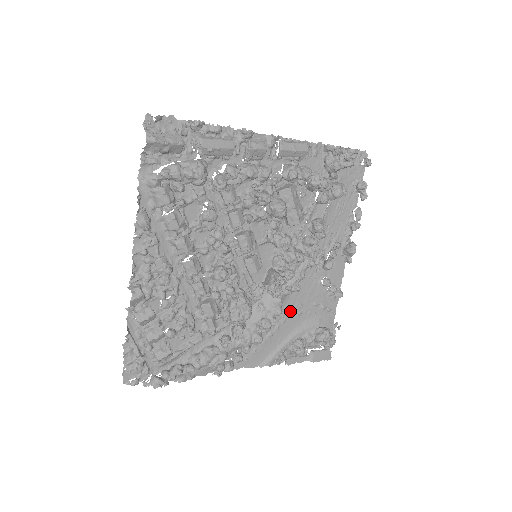
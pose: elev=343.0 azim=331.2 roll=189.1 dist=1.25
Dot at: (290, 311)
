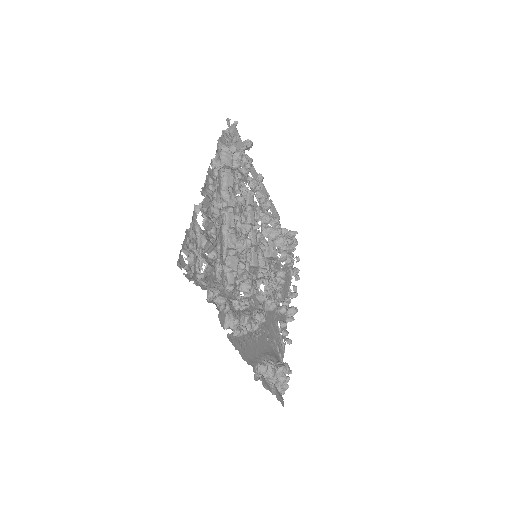
Dot at: (263, 329)
